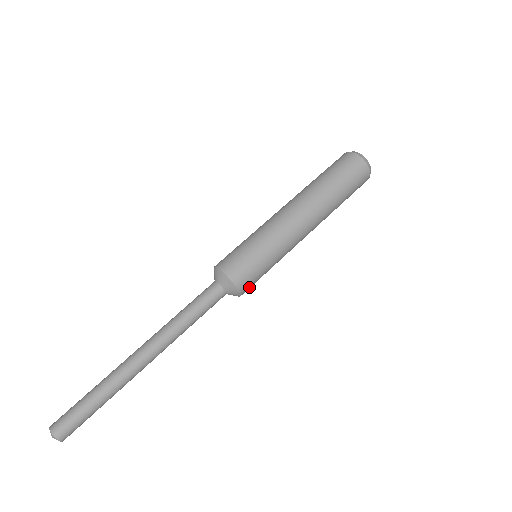
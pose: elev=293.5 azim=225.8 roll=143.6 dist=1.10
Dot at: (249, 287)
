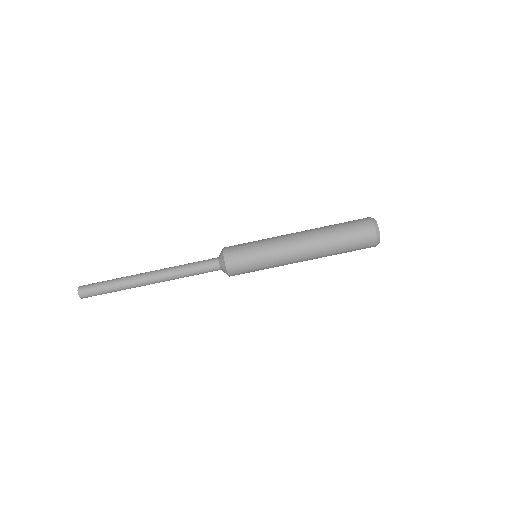
Dot at: occluded
